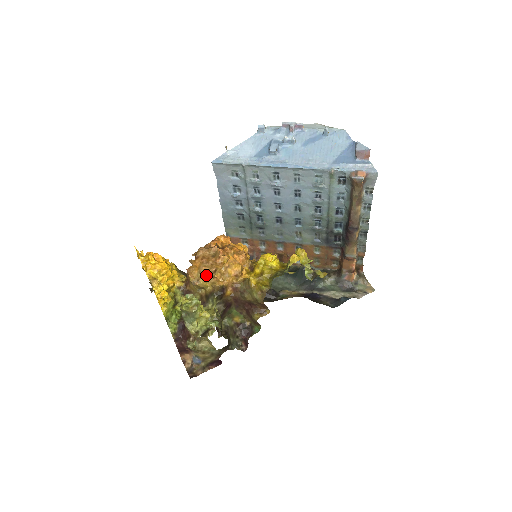
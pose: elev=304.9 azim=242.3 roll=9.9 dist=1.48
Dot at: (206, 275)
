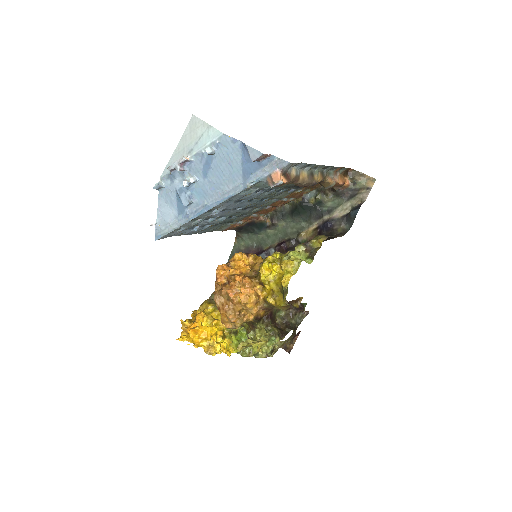
Dot at: (237, 319)
